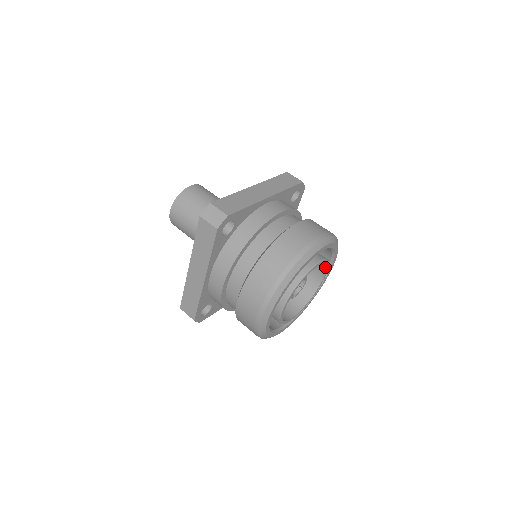
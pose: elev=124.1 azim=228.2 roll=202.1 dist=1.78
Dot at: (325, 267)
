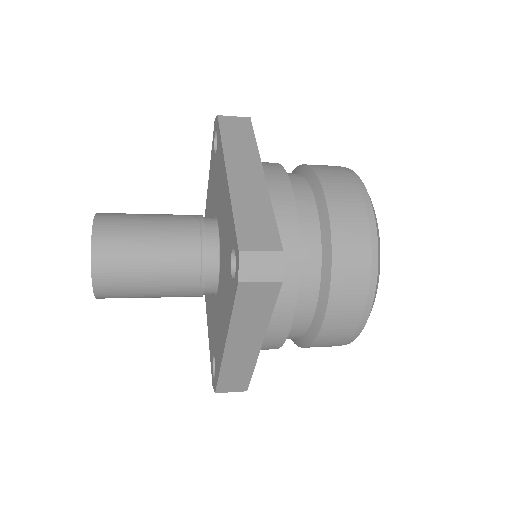
Dot at: occluded
